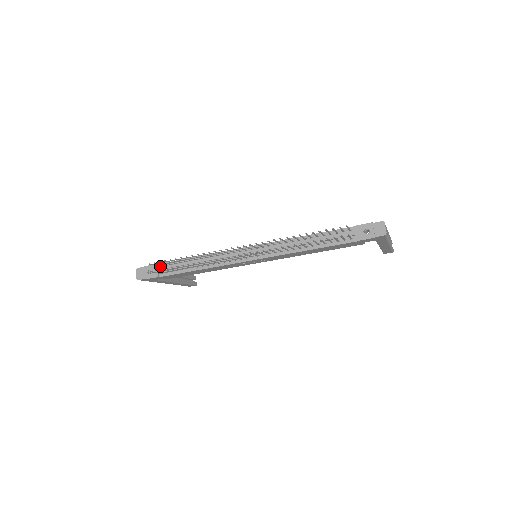
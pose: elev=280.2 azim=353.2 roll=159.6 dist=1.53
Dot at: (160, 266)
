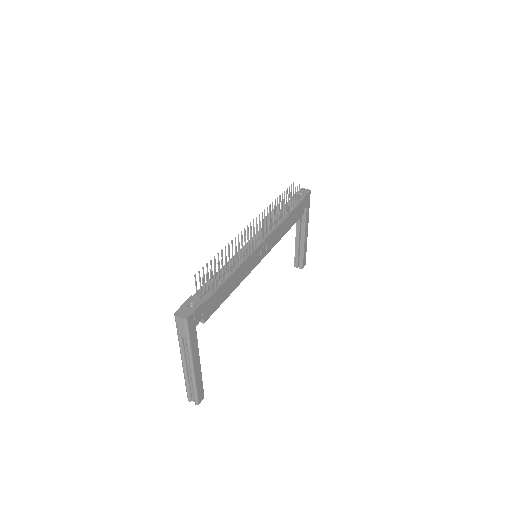
Dot at: (197, 293)
